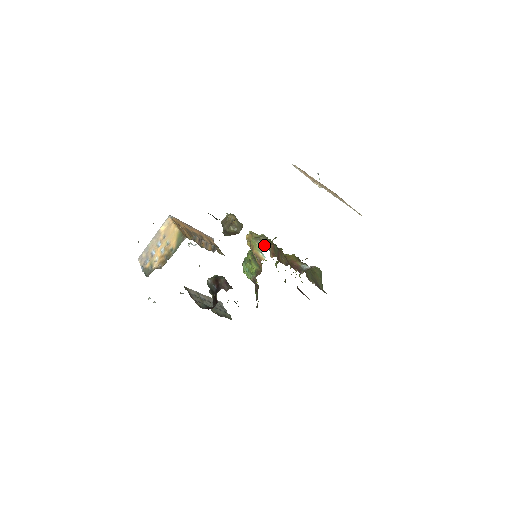
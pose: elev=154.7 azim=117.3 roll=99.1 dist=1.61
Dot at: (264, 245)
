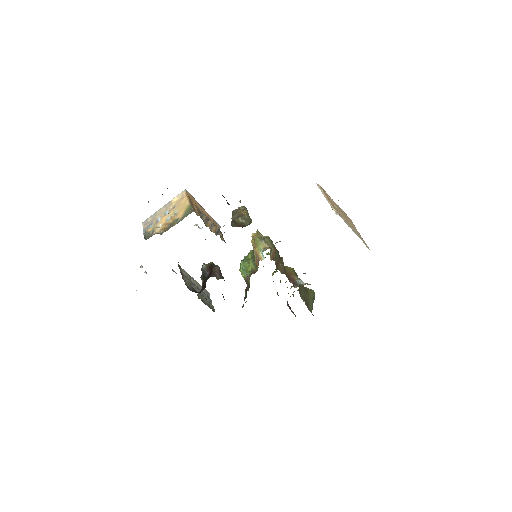
Dot at: (267, 246)
